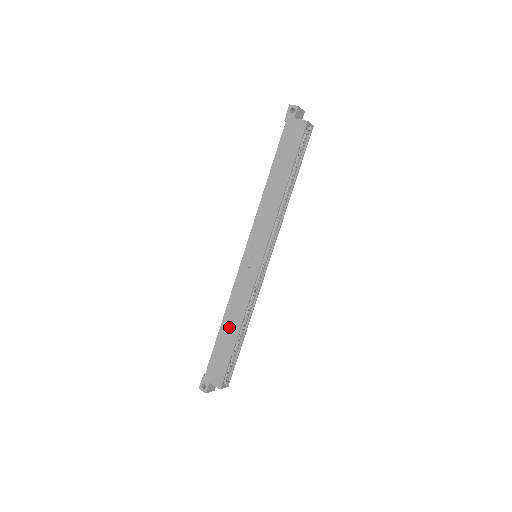
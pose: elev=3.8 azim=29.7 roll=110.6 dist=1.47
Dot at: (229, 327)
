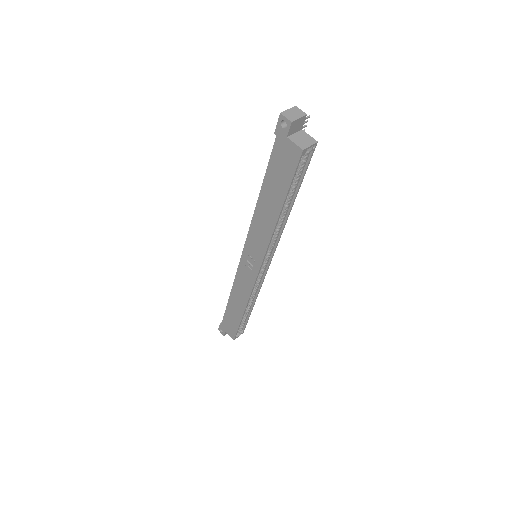
Dot at: (235, 305)
